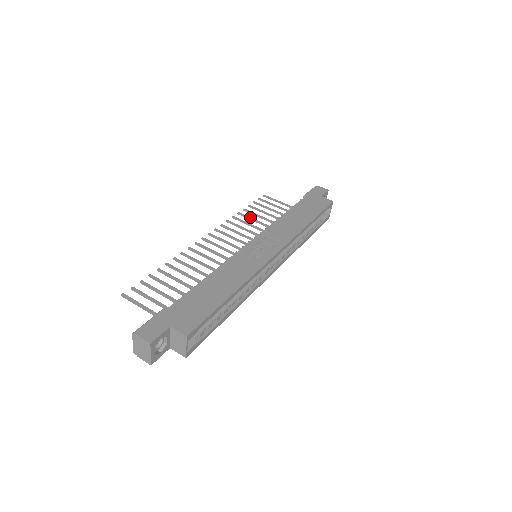
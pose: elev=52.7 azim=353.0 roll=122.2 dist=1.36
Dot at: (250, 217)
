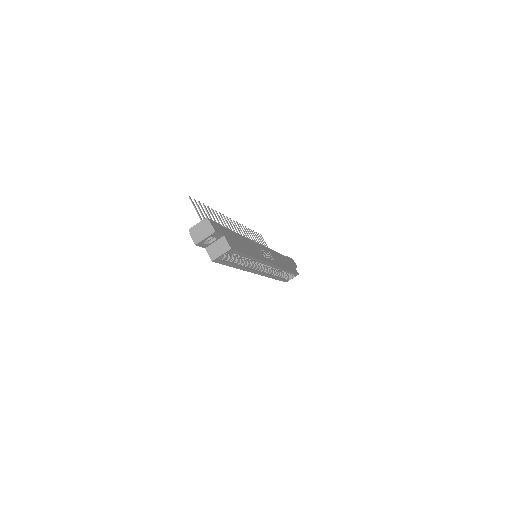
Dot at: occluded
